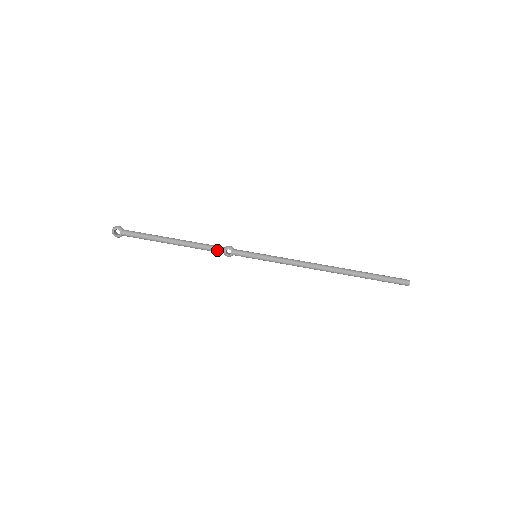
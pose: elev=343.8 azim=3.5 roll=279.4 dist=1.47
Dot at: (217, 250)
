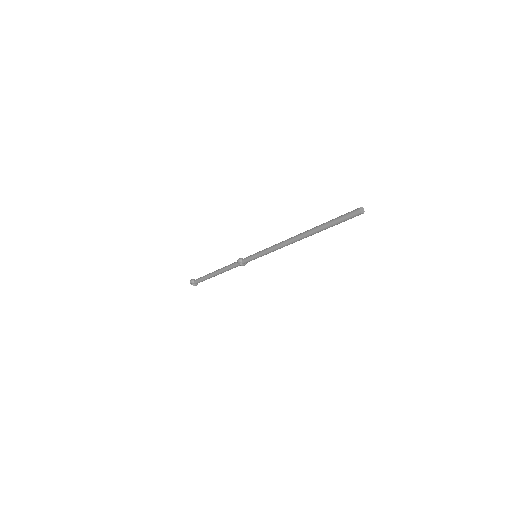
Dot at: (235, 266)
